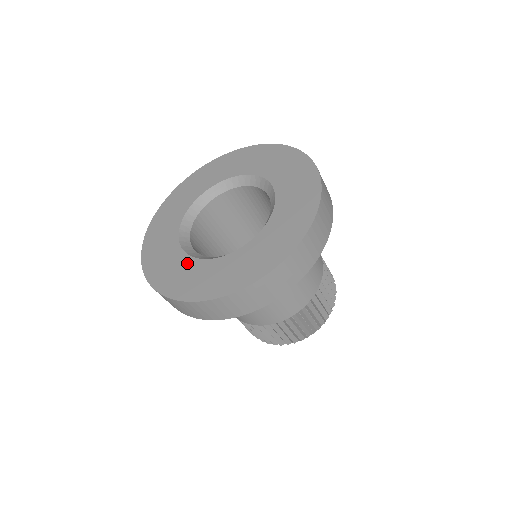
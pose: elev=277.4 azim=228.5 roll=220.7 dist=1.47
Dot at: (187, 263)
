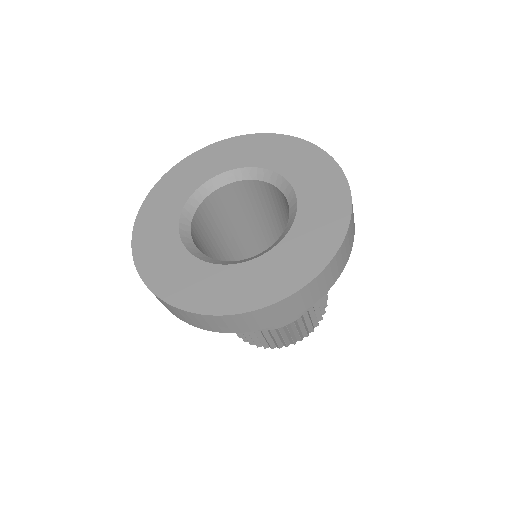
Dot at: (172, 240)
